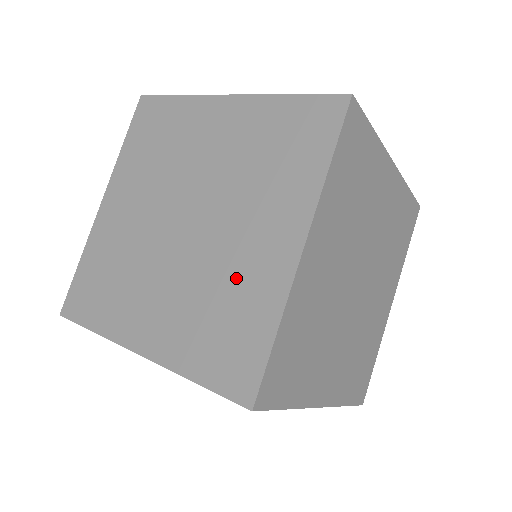
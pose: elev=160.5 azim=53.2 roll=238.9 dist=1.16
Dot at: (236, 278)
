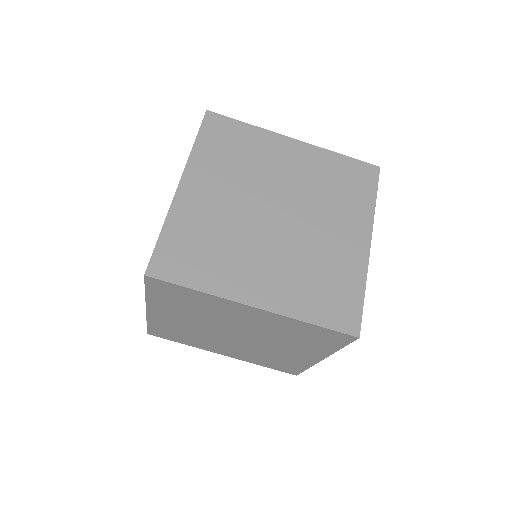
Dot at: occluded
